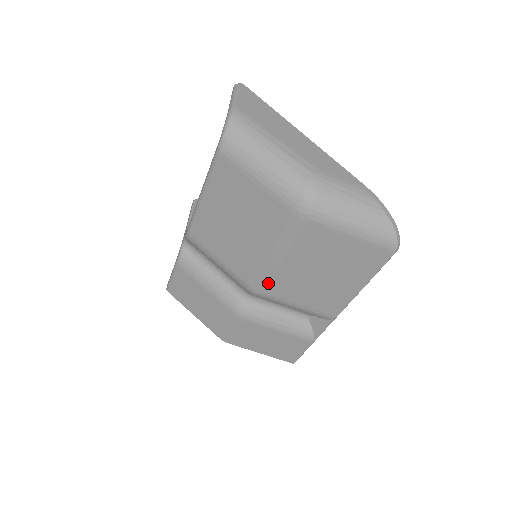
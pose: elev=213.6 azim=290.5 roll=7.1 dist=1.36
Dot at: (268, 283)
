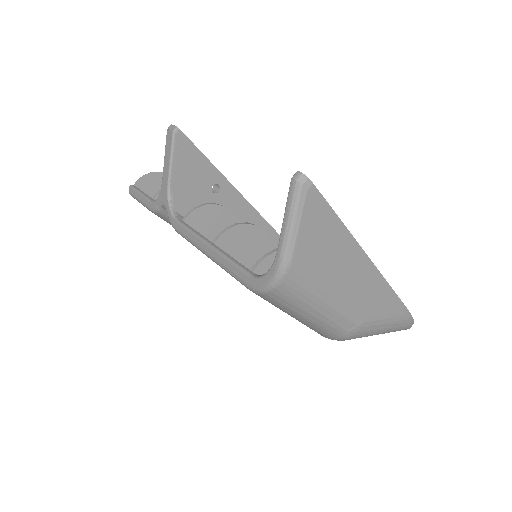
Dot at: occluded
